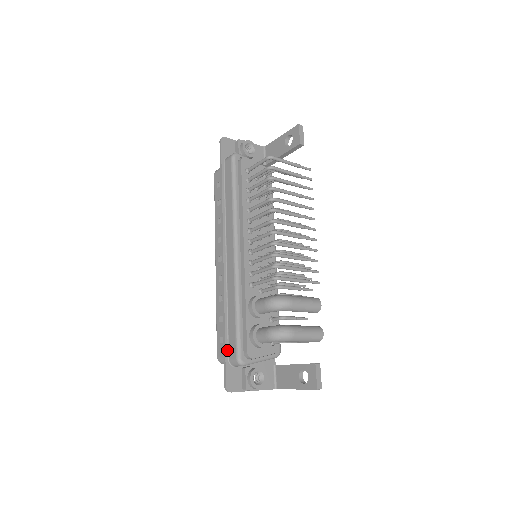
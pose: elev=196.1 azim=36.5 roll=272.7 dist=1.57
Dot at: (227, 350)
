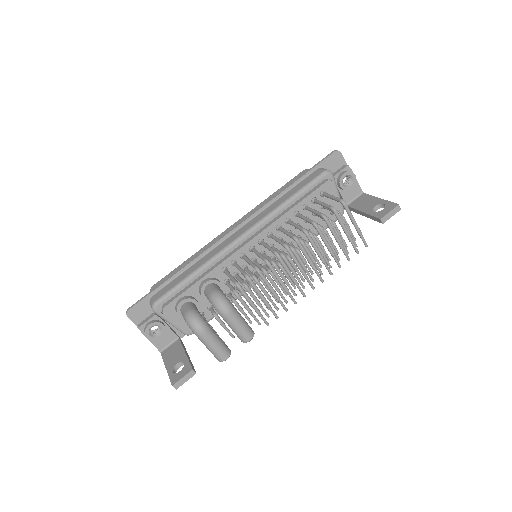
Dot at: (158, 289)
